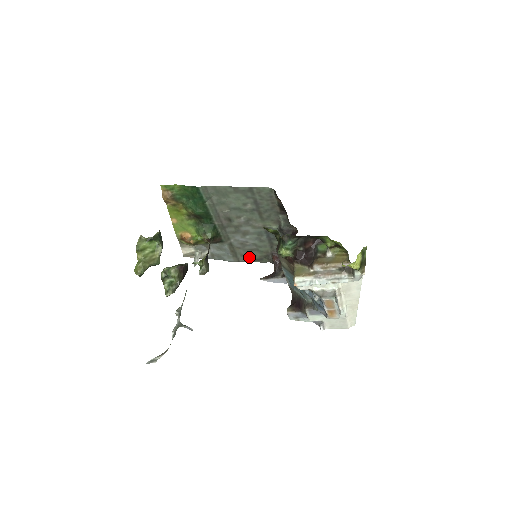
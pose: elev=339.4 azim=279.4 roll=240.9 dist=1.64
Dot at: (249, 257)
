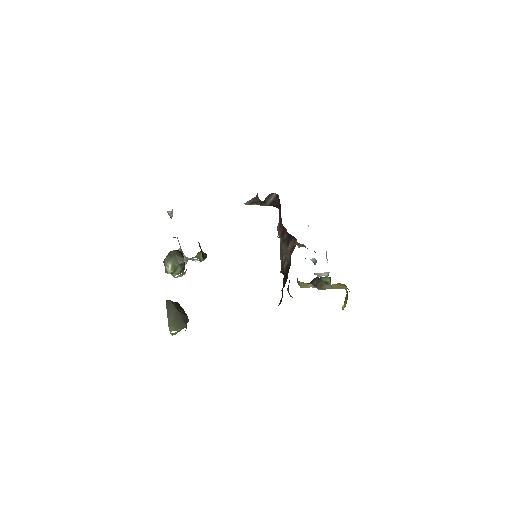
Dot at: occluded
